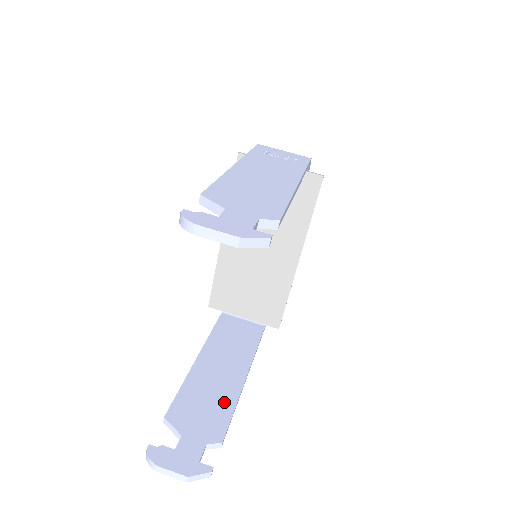
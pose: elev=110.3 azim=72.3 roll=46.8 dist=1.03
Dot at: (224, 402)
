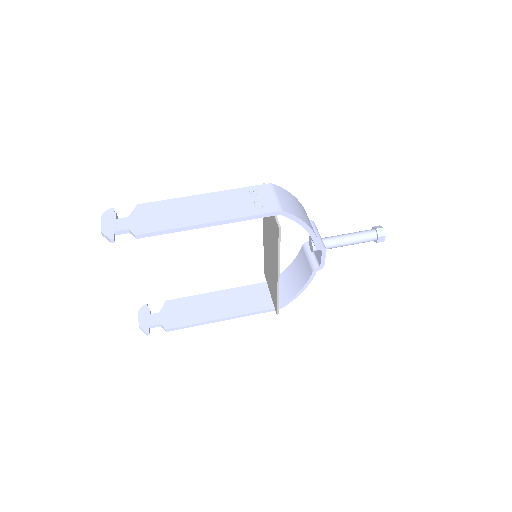
Dot at: (192, 318)
